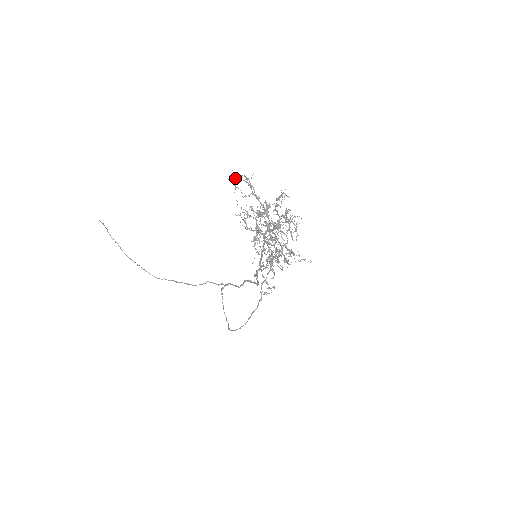
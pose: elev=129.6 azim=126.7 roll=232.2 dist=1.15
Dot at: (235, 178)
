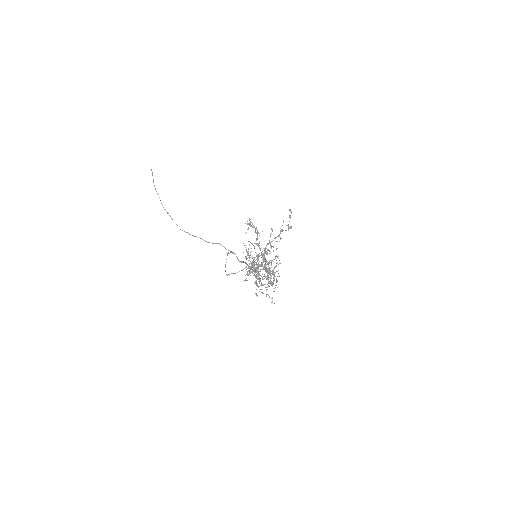
Dot at: (250, 224)
